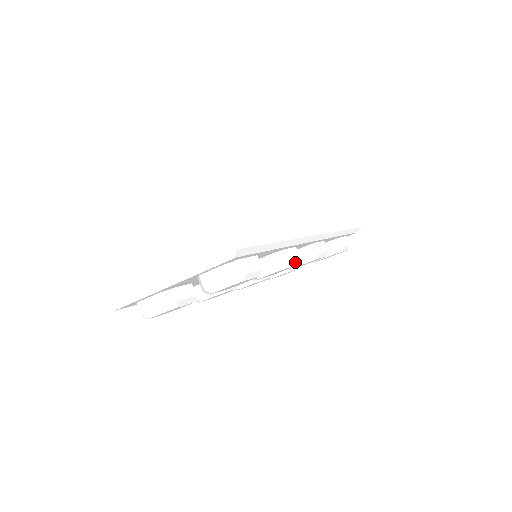
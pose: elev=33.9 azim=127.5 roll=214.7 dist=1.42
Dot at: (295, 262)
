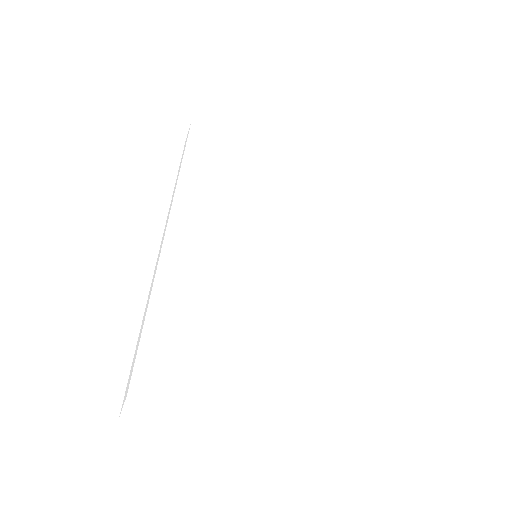
Dot at: occluded
